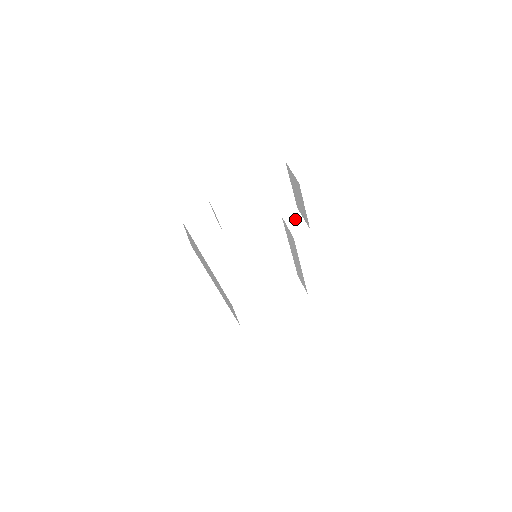
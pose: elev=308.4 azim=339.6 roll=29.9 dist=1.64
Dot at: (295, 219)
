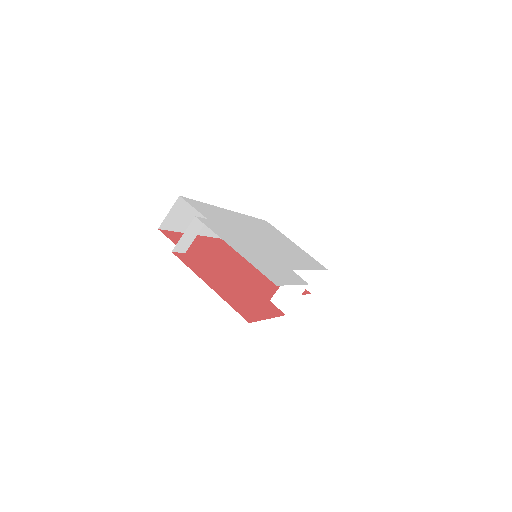
Dot at: (293, 289)
